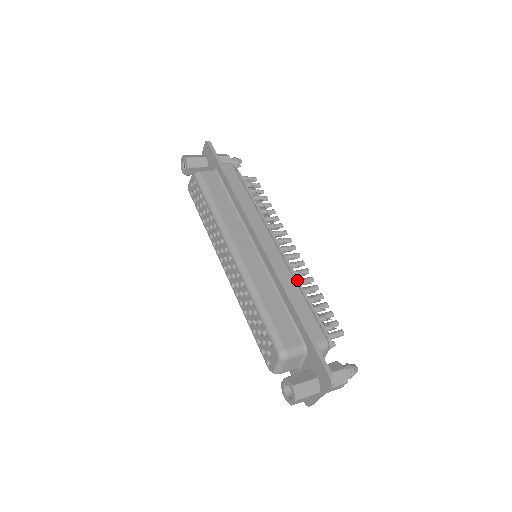
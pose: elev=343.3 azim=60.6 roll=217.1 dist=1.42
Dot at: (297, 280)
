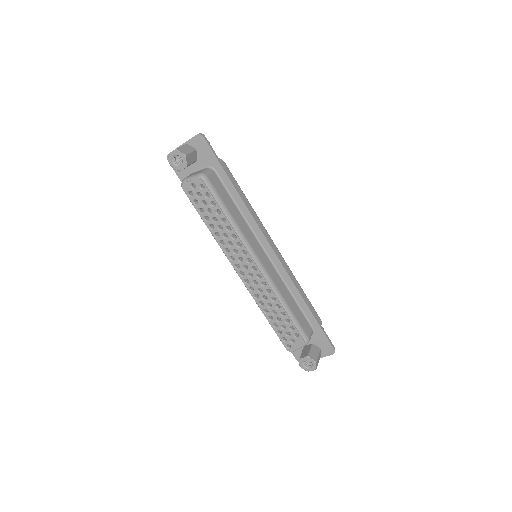
Dot at: occluded
